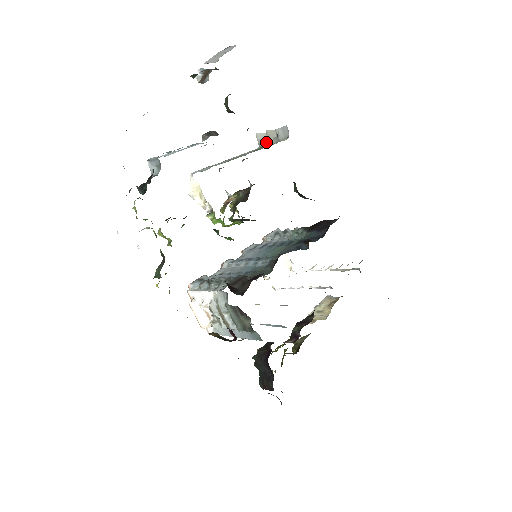
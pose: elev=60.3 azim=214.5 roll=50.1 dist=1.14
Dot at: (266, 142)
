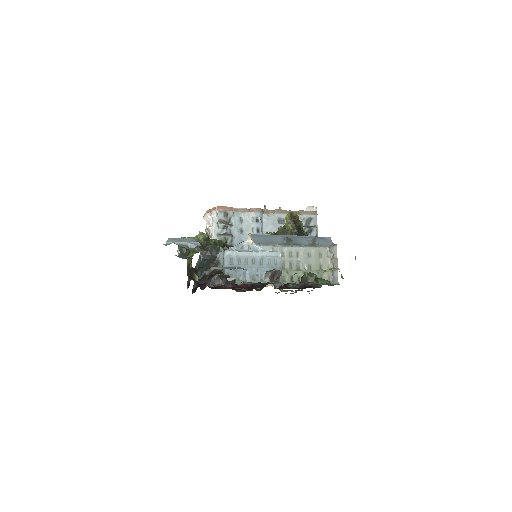
Dot at: (333, 254)
